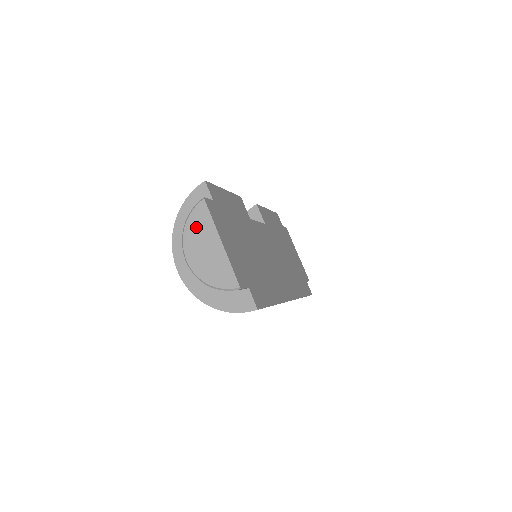
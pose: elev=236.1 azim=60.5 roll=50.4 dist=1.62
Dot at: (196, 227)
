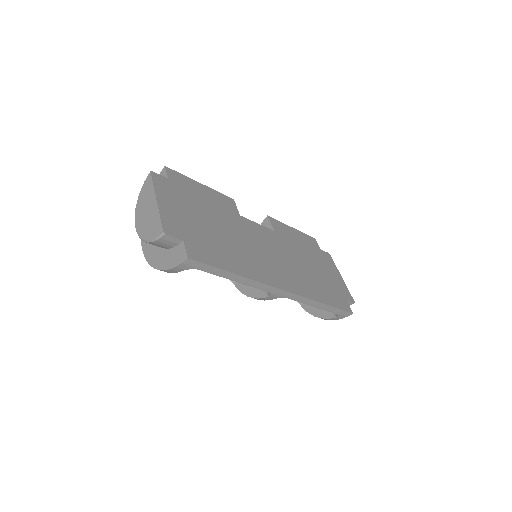
Dot at: (143, 196)
